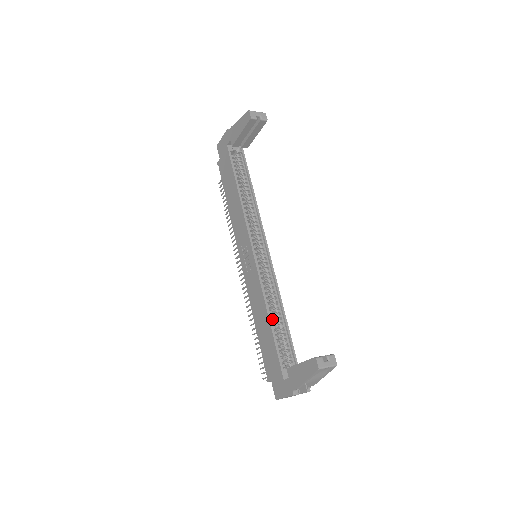
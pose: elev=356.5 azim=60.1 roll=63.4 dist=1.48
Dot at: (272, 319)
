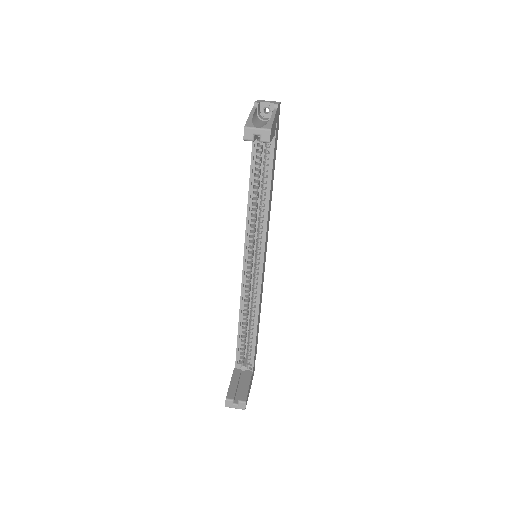
Dot at: occluded
